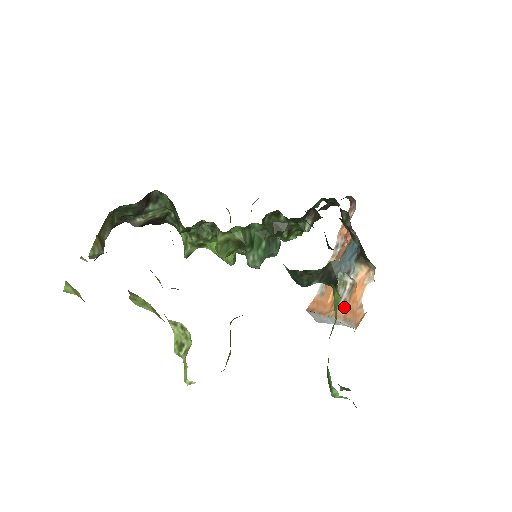
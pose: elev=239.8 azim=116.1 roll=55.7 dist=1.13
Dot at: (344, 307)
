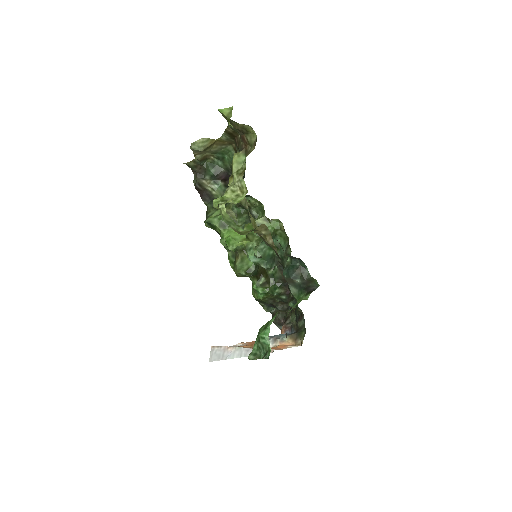
Dot at: occluded
